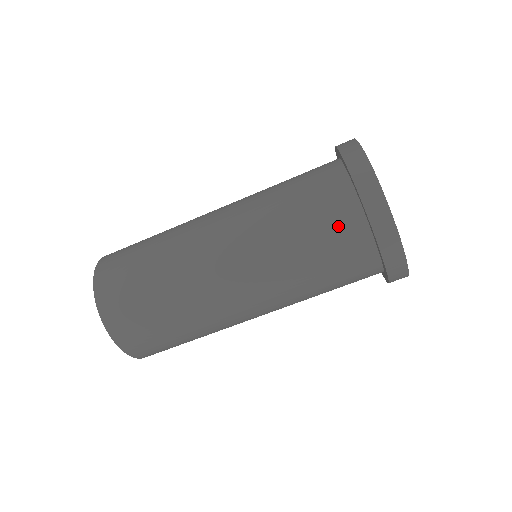
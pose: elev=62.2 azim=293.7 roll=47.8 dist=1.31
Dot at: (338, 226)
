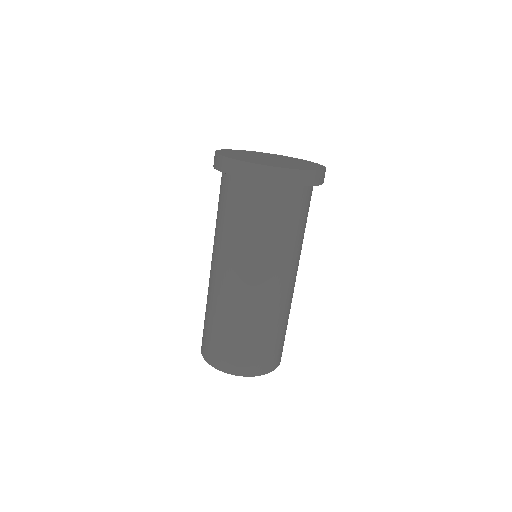
Dot at: (274, 203)
